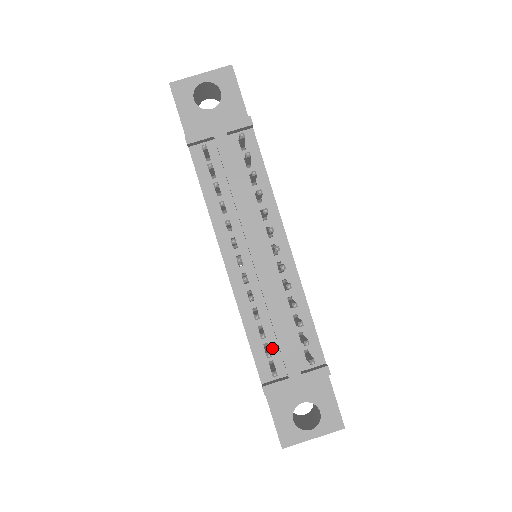
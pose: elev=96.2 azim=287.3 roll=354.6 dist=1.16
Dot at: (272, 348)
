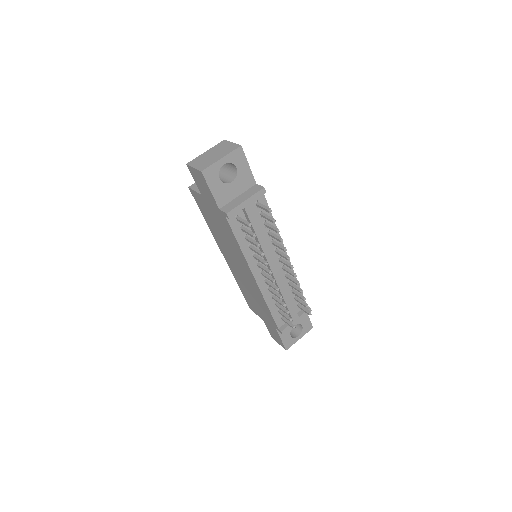
Dot at: occluded
